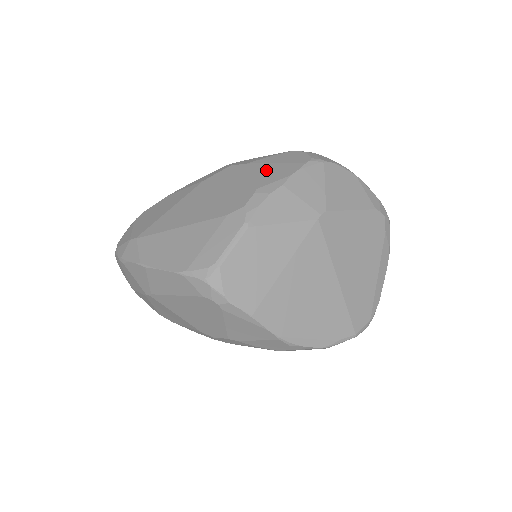
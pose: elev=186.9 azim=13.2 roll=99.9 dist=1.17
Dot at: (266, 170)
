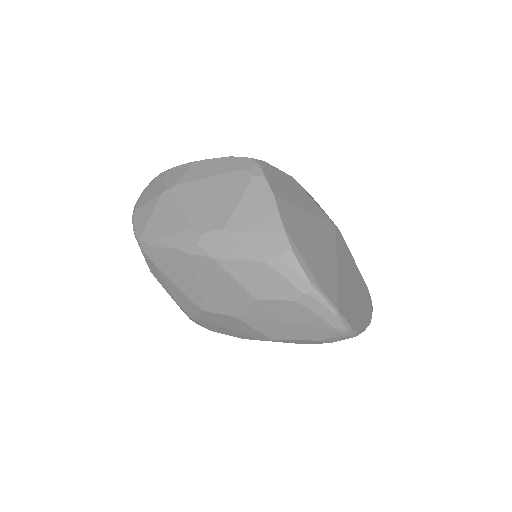
Dot at: occluded
